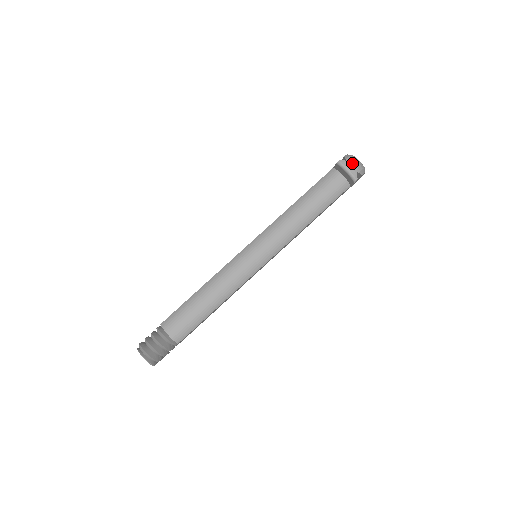
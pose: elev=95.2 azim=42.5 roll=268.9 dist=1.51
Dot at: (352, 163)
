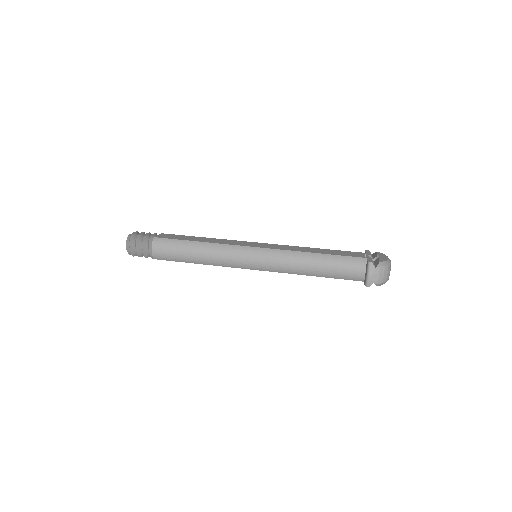
Dot at: (378, 274)
